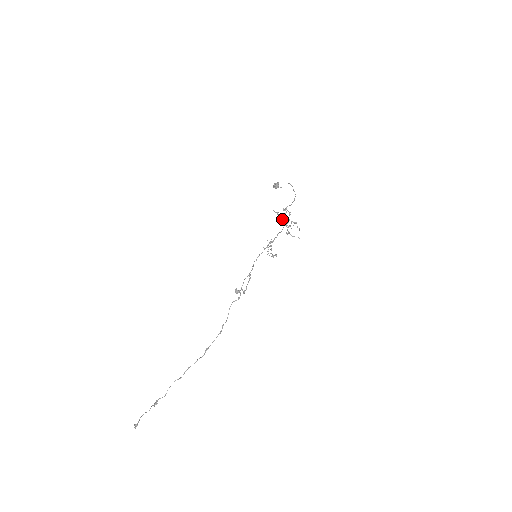
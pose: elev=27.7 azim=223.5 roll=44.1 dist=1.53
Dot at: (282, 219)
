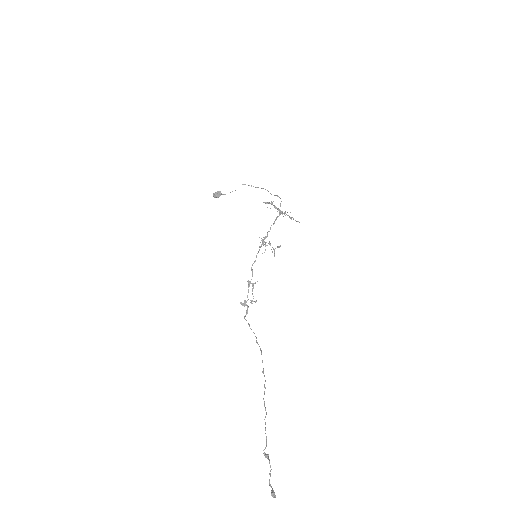
Dot at: (277, 208)
